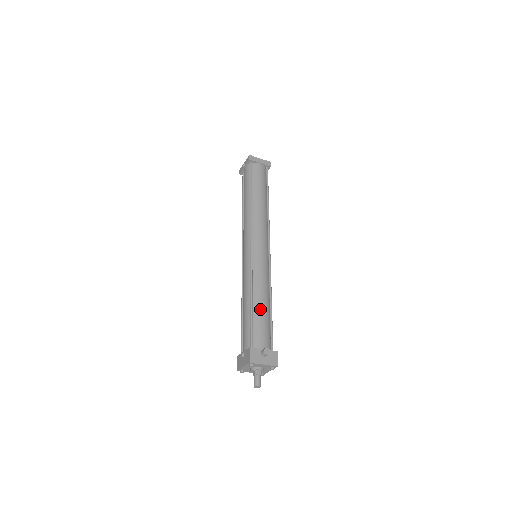
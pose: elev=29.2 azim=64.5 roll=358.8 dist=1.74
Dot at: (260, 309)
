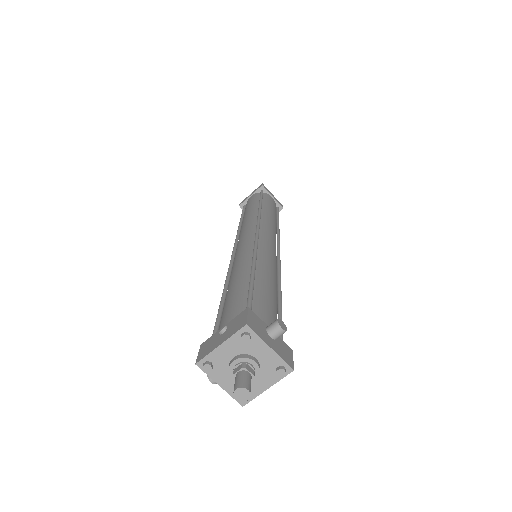
Dot at: (267, 285)
